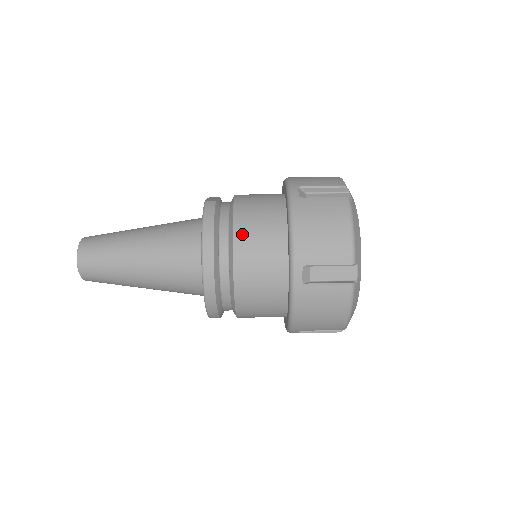
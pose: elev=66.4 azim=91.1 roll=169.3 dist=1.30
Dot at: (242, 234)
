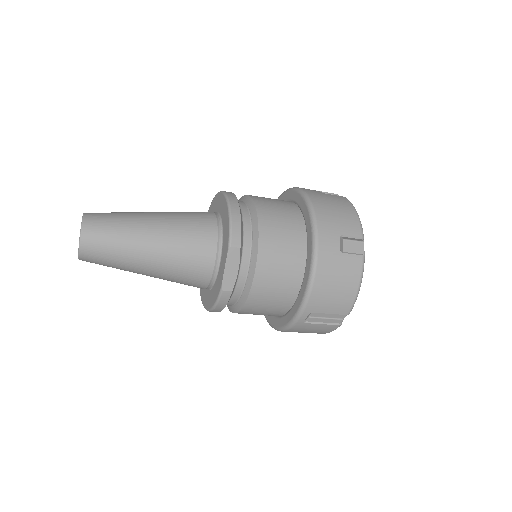
Dot at: (244, 313)
